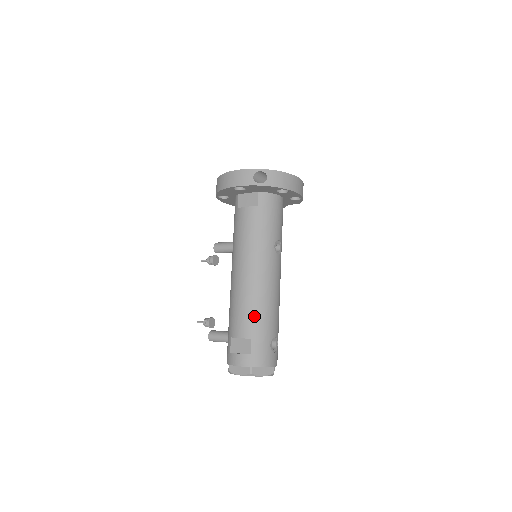
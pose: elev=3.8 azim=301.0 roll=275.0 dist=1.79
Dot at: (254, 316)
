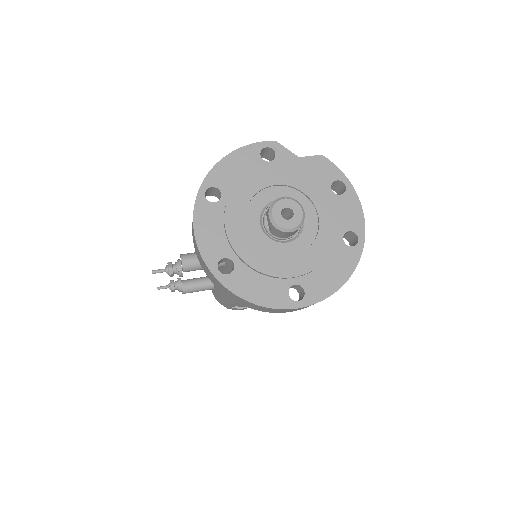
Dot at: occluded
